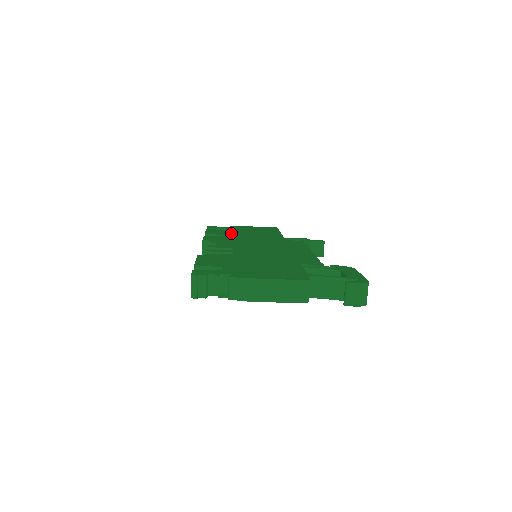
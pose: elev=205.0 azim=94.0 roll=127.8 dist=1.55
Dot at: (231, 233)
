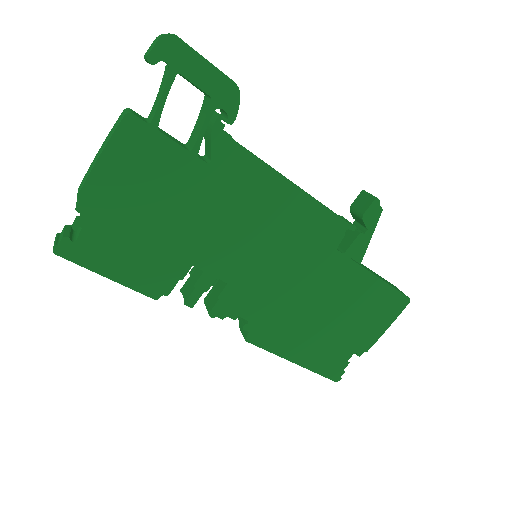
Dot at: occluded
